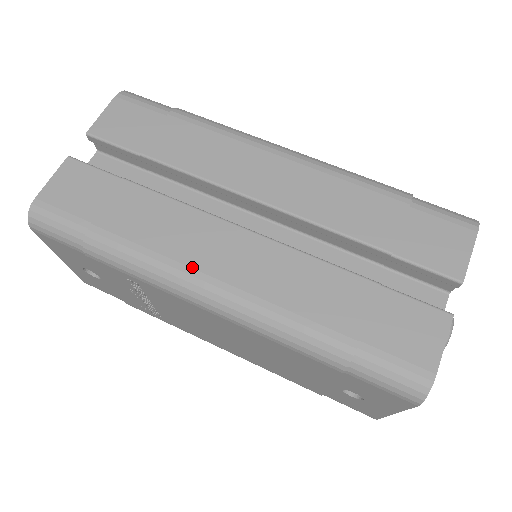
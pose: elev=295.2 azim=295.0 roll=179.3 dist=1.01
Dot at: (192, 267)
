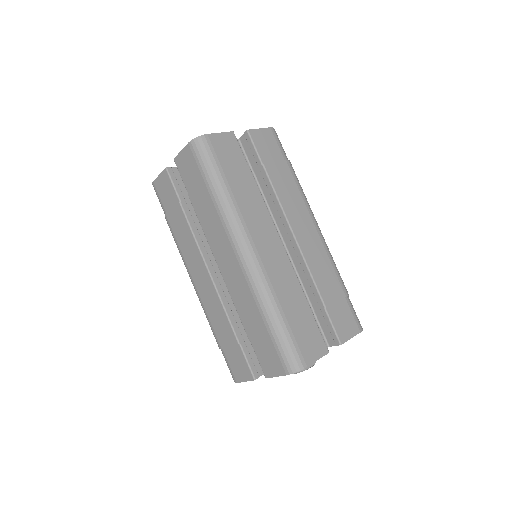
Dot at: (188, 268)
